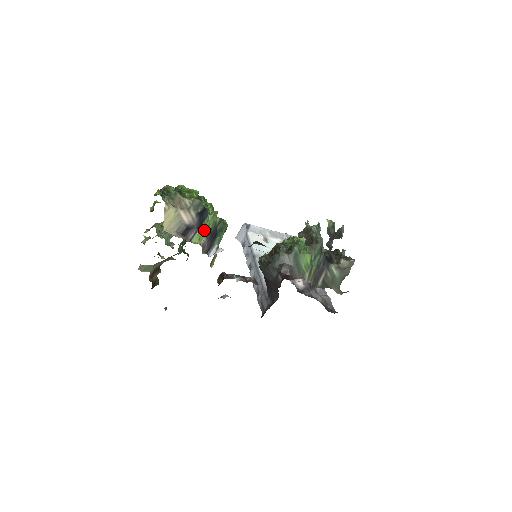
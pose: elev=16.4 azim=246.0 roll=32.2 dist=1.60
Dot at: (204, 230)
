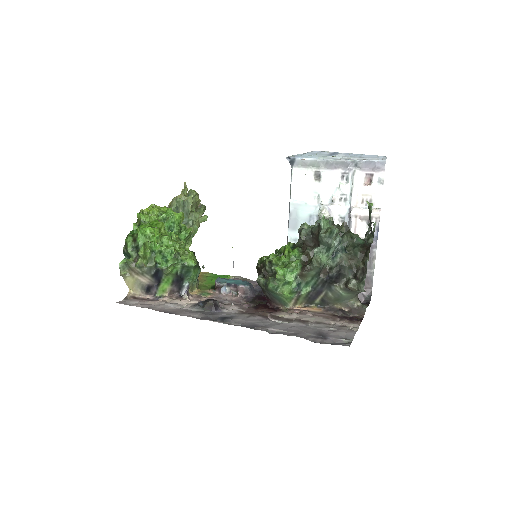
Dot at: (166, 283)
